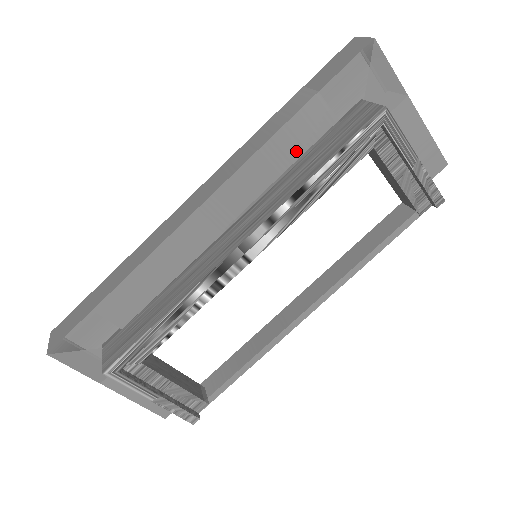
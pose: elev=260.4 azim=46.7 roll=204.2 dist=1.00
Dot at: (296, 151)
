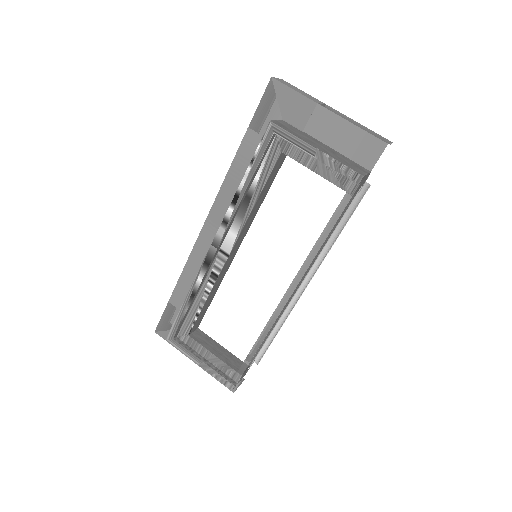
Dot at: occluded
